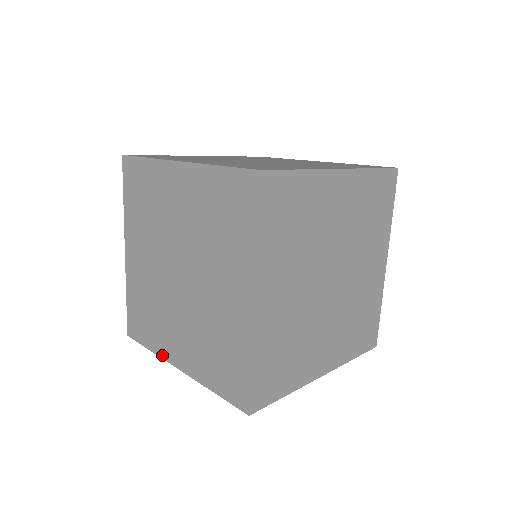
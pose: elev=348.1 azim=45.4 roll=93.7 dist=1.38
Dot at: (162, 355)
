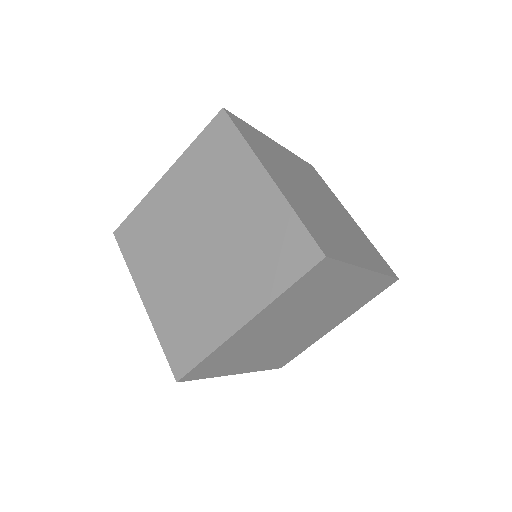
Dot at: (135, 278)
